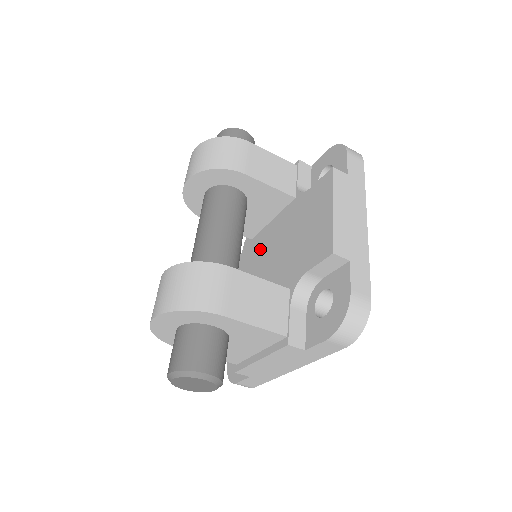
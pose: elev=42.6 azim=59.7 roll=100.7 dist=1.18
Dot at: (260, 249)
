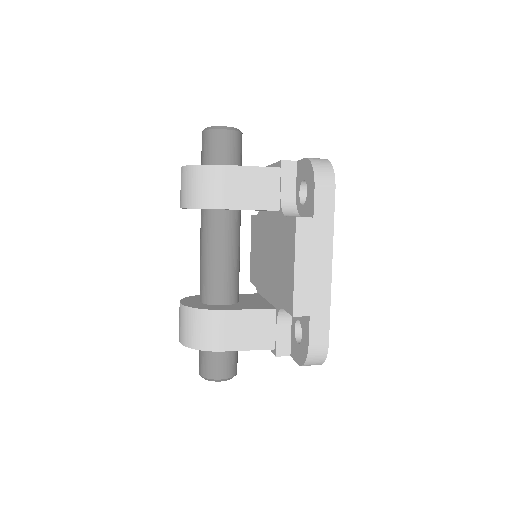
Dot at: (264, 233)
